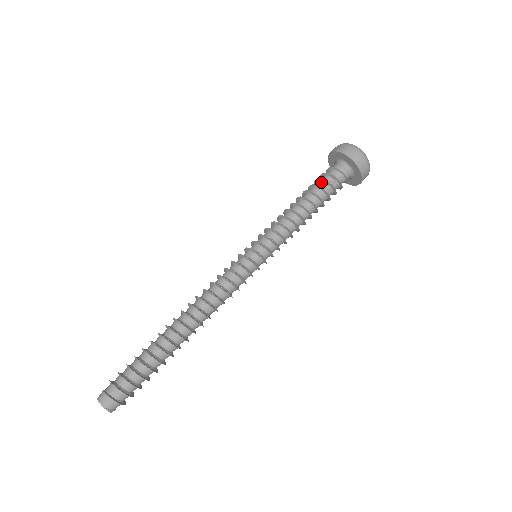
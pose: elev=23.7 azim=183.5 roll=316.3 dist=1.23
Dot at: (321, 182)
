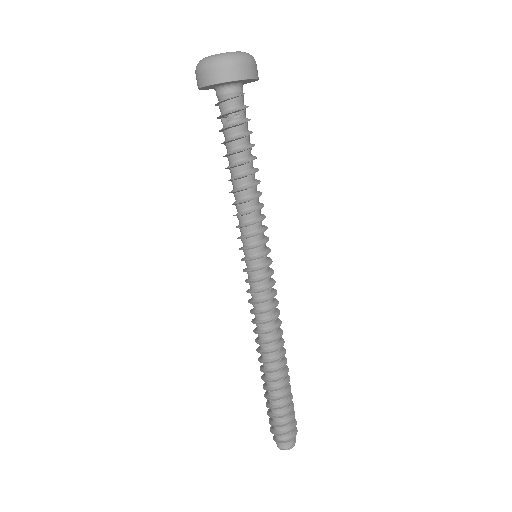
Dot at: (223, 133)
